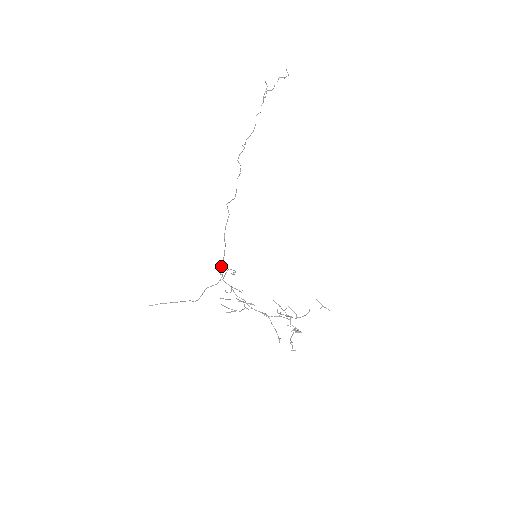
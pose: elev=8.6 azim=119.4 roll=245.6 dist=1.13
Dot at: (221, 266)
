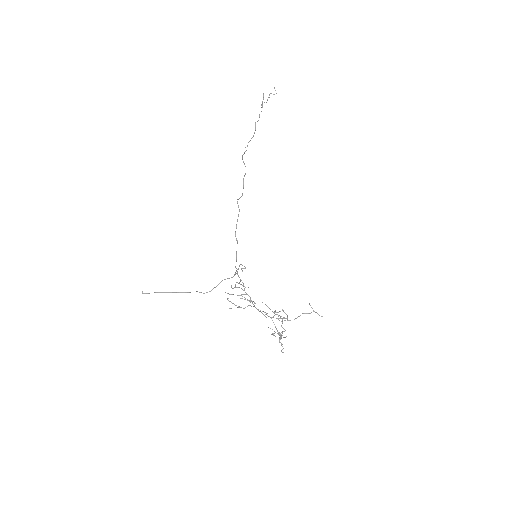
Dot at: (236, 260)
